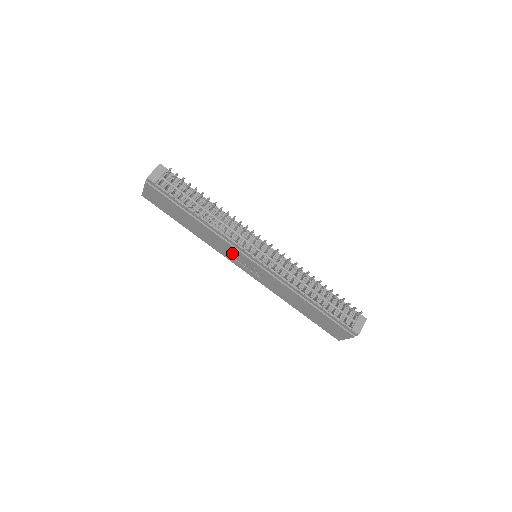
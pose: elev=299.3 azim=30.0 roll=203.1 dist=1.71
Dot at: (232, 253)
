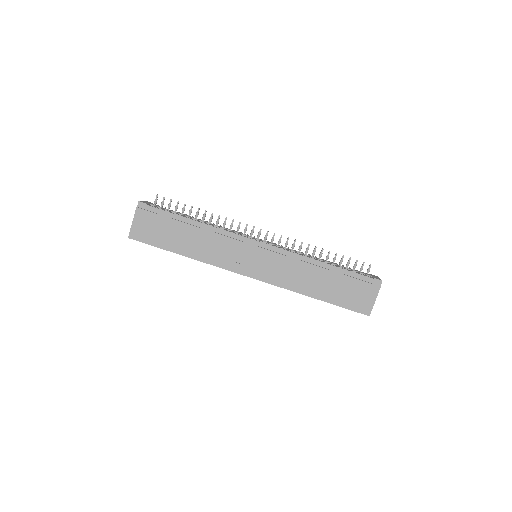
Dot at: (234, 253)
